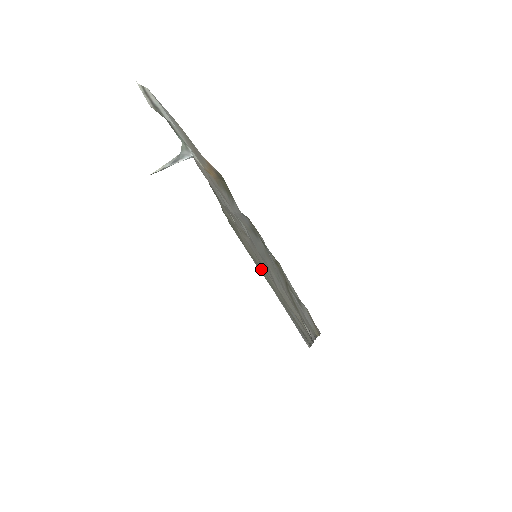
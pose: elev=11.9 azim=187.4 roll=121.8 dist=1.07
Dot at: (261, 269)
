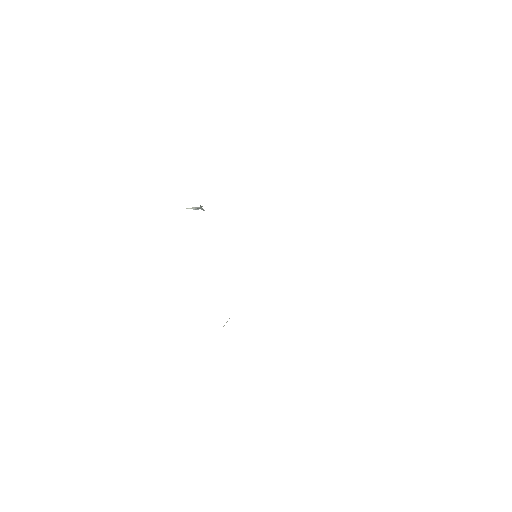
Dot at: occluded
